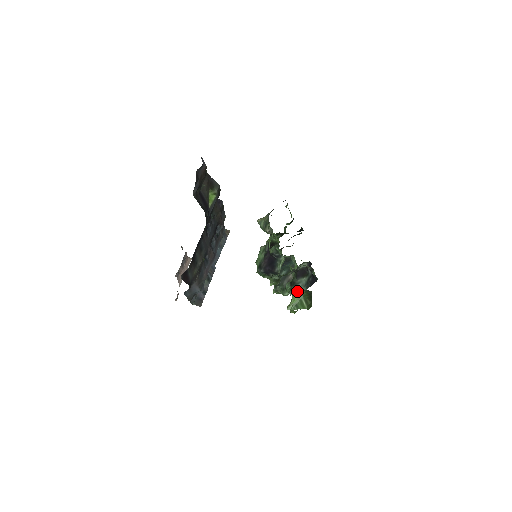
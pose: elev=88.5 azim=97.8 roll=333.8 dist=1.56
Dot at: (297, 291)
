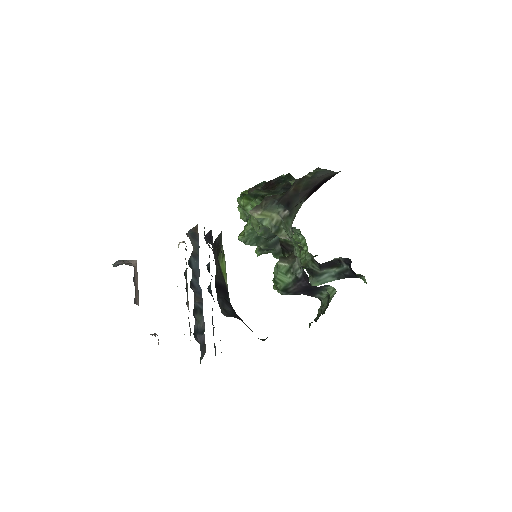
Dot at: (323, 282)
